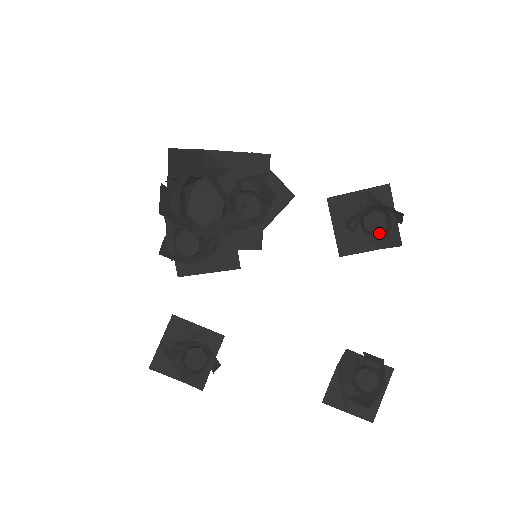
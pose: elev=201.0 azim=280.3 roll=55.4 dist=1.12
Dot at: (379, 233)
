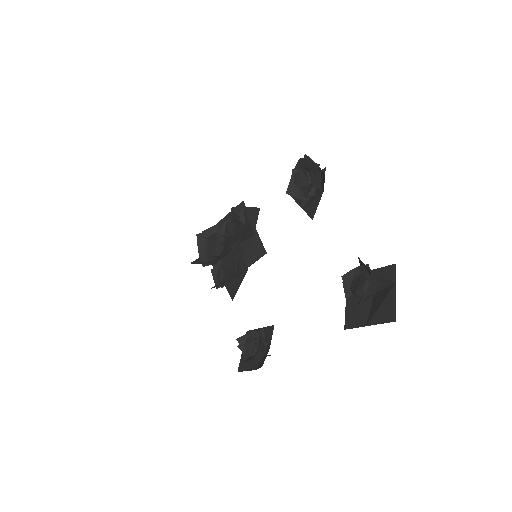
Dot at: (308, 182)
